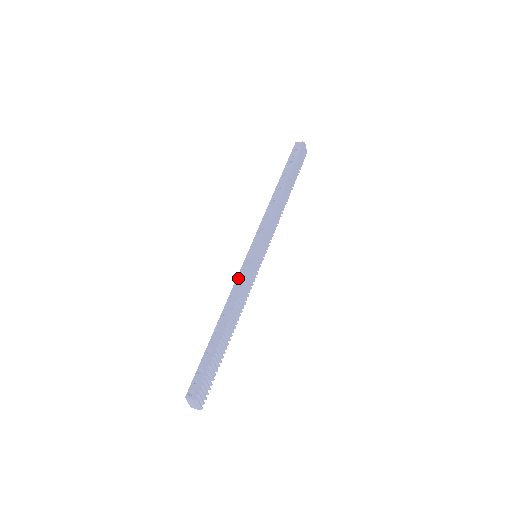
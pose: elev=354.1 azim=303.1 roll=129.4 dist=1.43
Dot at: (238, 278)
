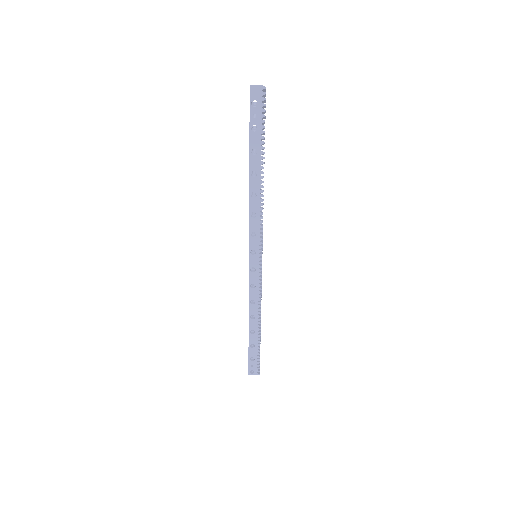
Dot at: (250, 285)
